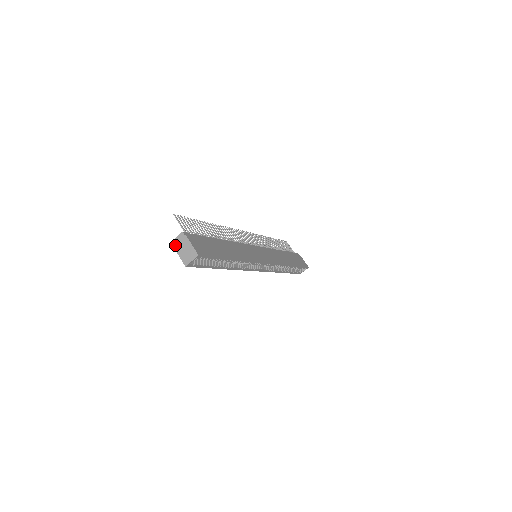
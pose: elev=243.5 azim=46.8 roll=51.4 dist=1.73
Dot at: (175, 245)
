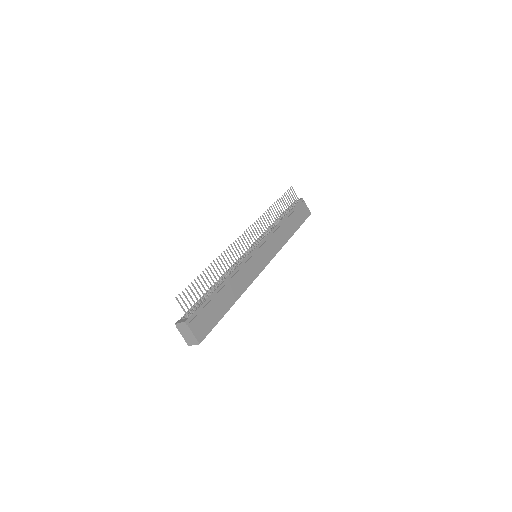
Dot at: (178, 328)
